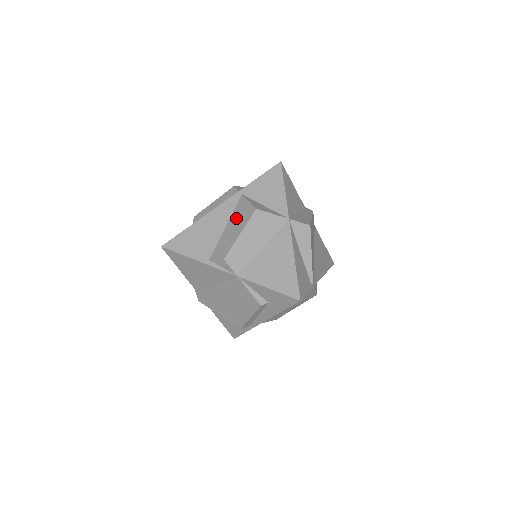
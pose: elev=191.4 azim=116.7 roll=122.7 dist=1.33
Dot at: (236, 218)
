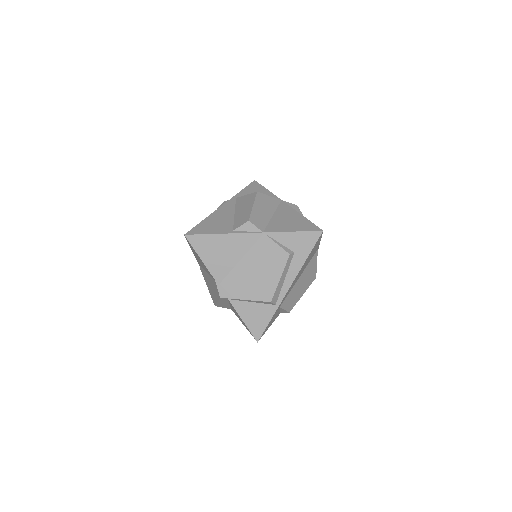
Dot at: (241, 205)
